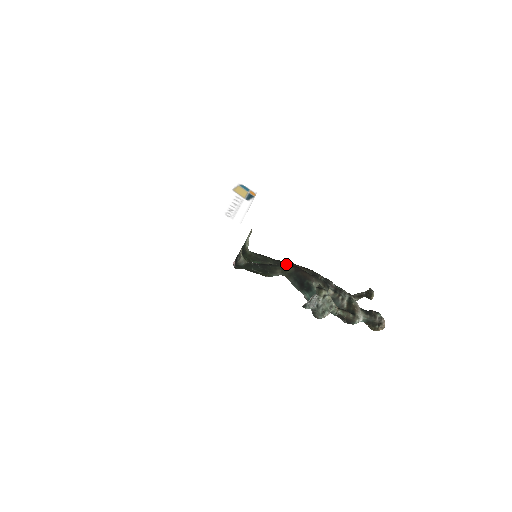
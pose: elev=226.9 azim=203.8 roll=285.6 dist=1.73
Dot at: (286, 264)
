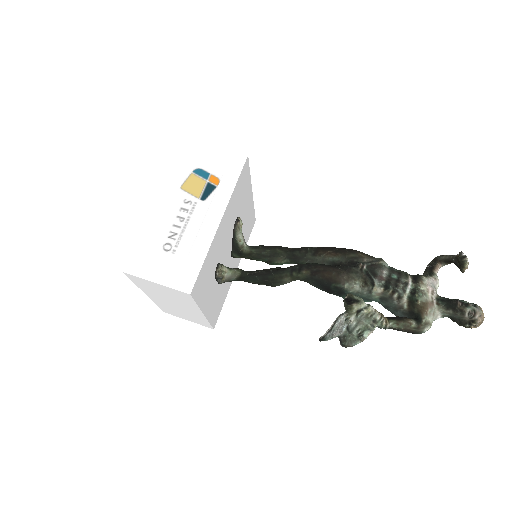
Dot at: (296, 267)
